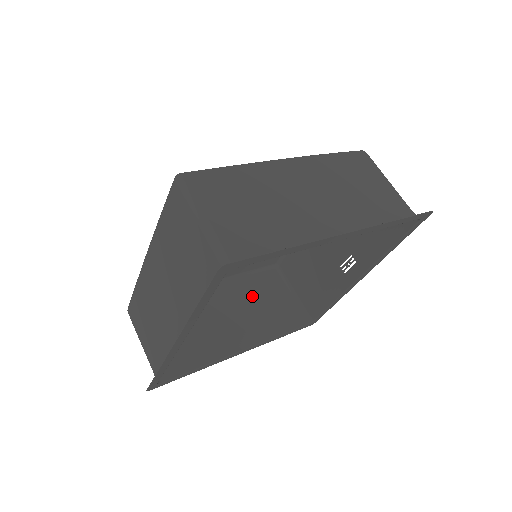
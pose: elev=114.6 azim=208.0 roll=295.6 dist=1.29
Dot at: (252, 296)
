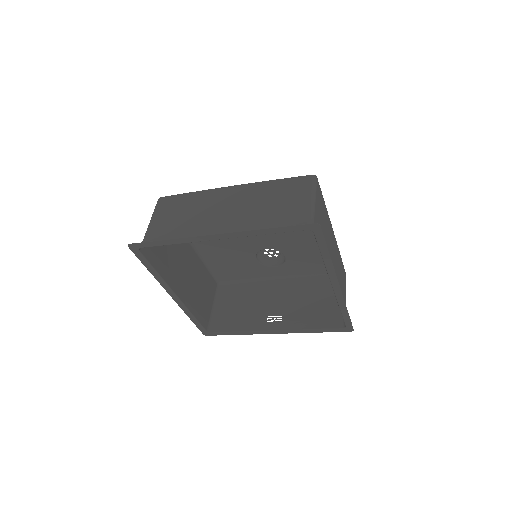
Dot at: (200, 279)
